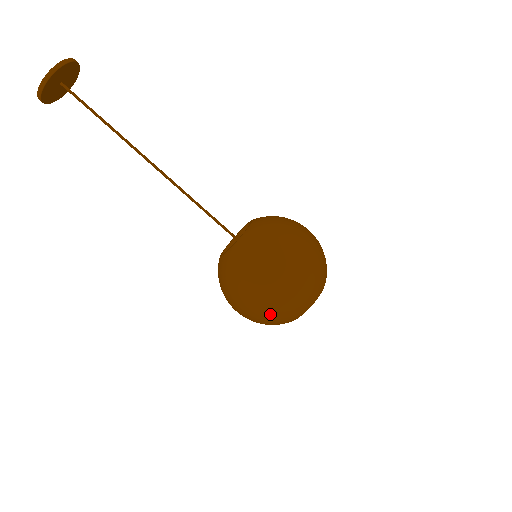
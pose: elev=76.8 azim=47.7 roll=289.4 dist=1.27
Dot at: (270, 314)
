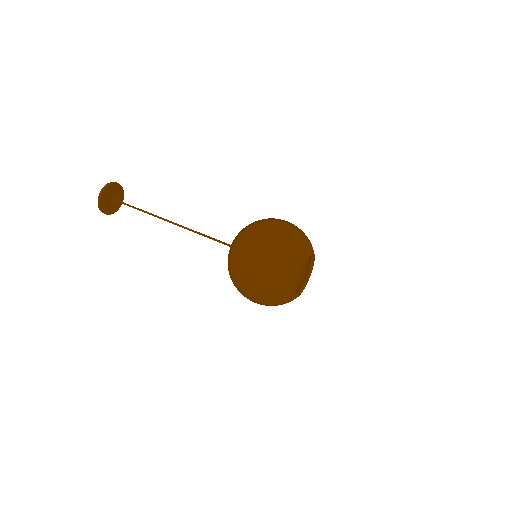
Dot at: (269, 270)
